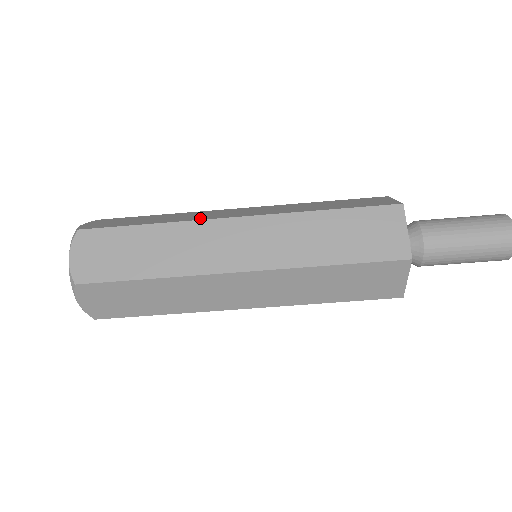
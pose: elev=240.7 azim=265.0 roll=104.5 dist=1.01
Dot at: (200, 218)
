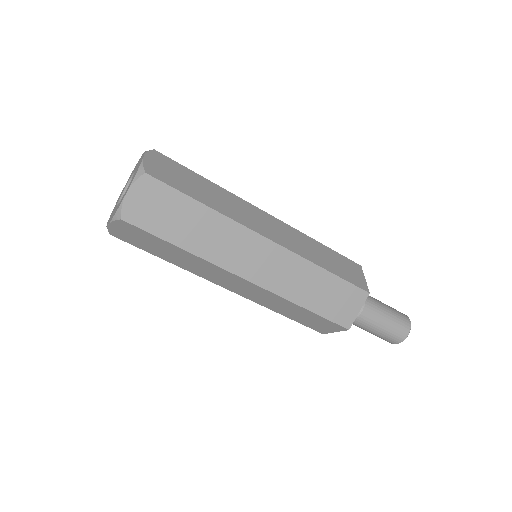
Dot at: occluded
